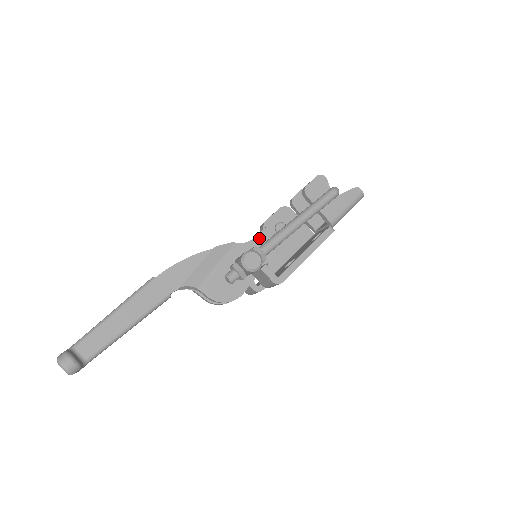
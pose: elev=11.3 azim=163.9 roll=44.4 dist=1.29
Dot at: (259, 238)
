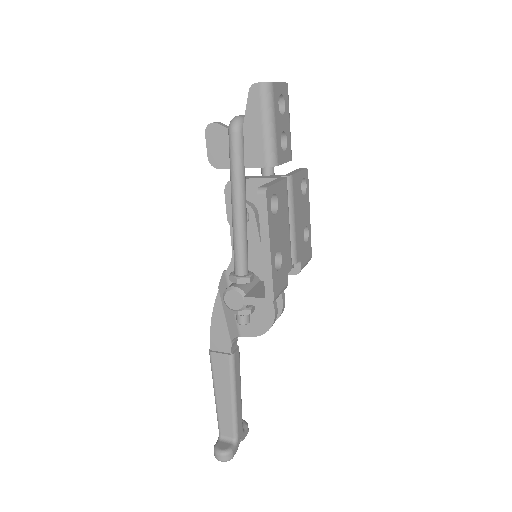
Dot at: occluded
